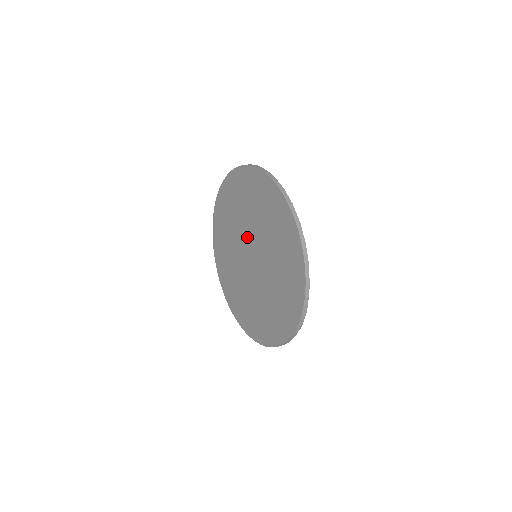
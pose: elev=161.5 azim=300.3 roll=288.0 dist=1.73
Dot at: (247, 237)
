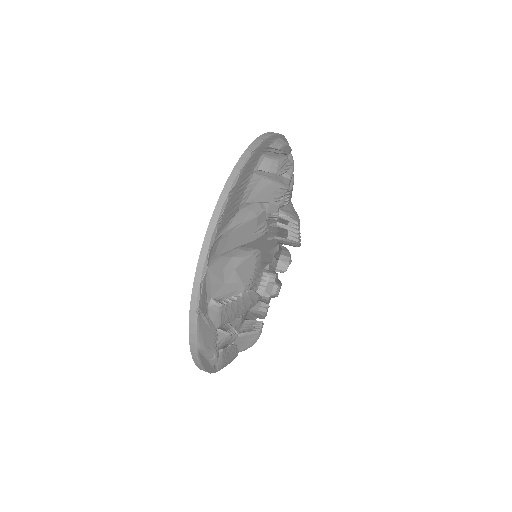
Dot at: occluded
